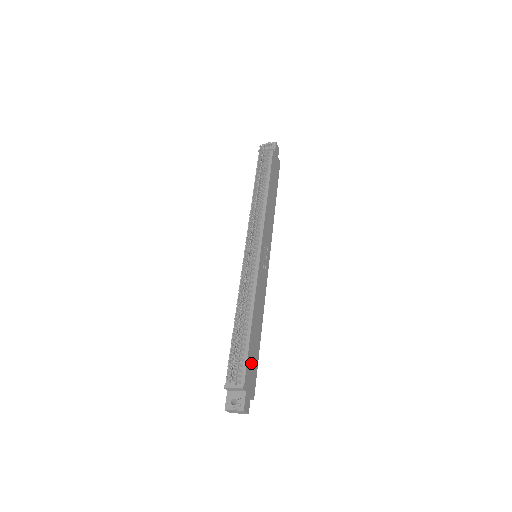
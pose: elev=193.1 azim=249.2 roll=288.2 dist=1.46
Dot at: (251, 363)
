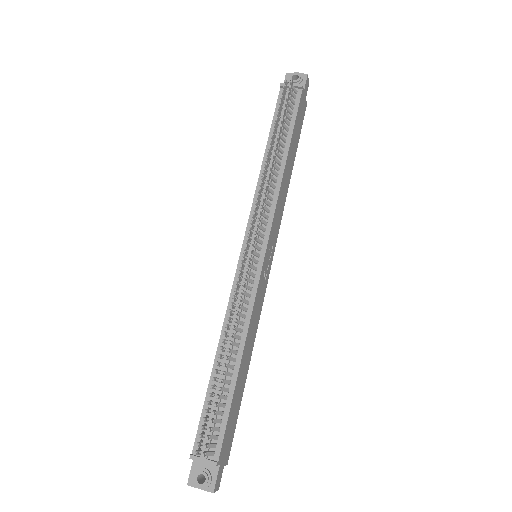
Dot at: (231, 421)
